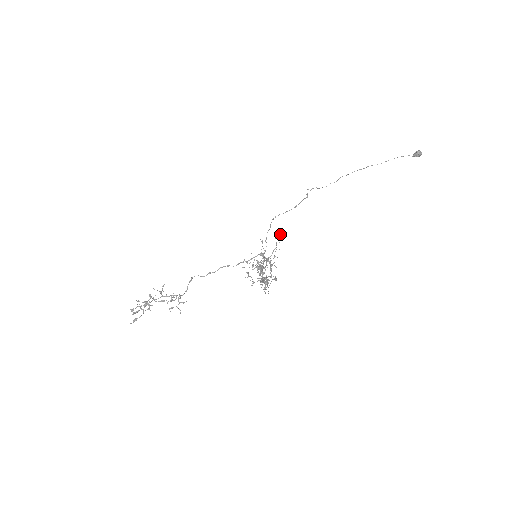
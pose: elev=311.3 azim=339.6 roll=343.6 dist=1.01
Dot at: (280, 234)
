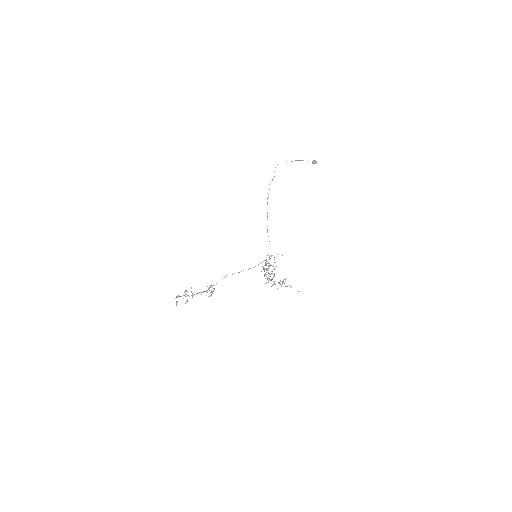
Dot at: occluded
